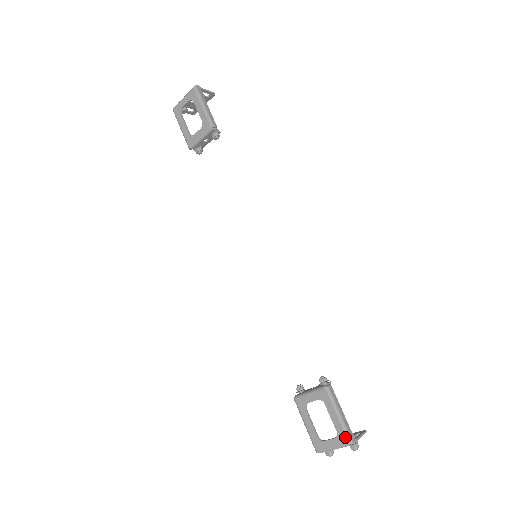
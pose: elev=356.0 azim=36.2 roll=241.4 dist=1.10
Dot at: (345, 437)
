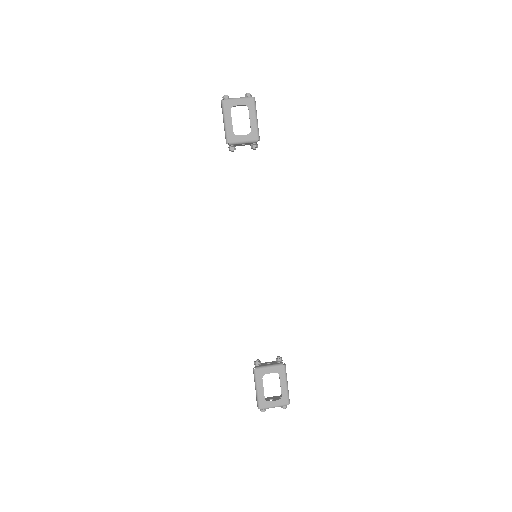
Dot at: (287, 400)
